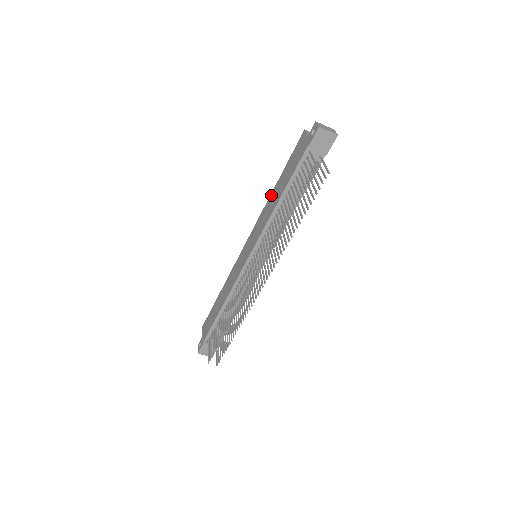
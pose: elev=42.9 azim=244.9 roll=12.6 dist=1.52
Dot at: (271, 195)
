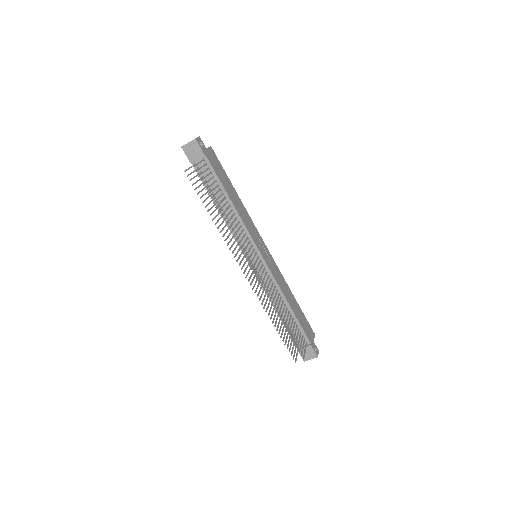
Dot at: occluded
